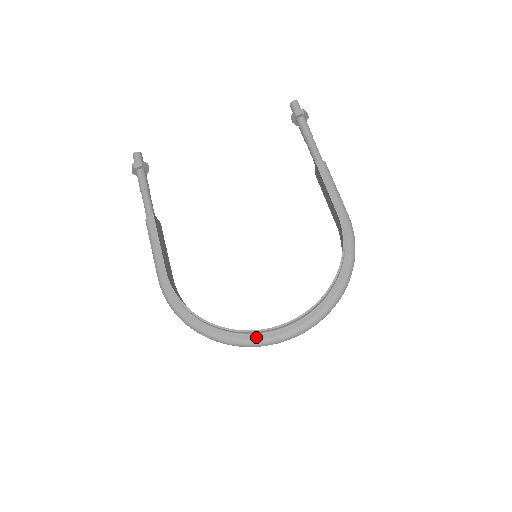
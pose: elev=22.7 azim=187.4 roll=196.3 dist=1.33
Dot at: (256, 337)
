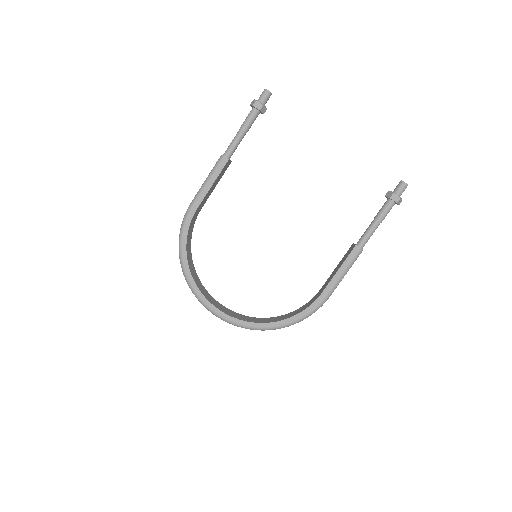
Dot at: (204, 300)
